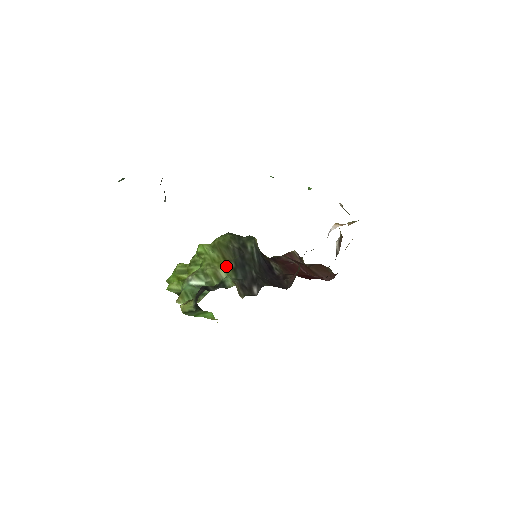
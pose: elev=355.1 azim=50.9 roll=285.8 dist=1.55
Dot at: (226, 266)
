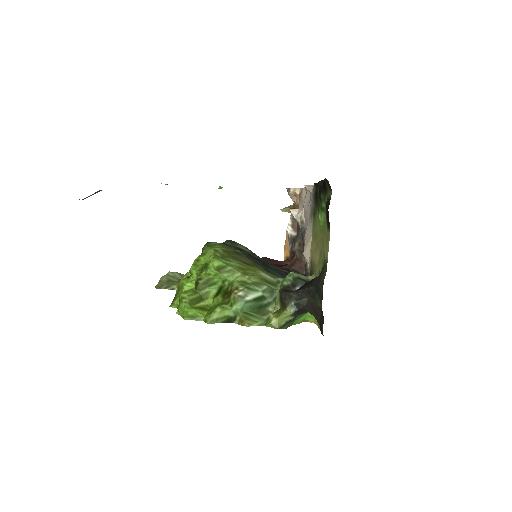
Dot at: (260, 269)
